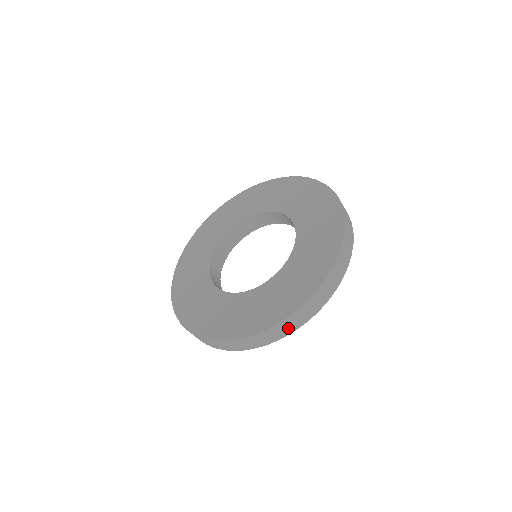
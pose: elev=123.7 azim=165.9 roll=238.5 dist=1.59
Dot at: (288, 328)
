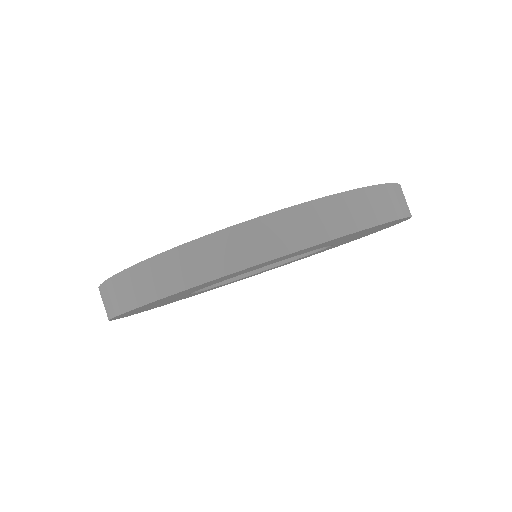
Dot at: (288, 236)
